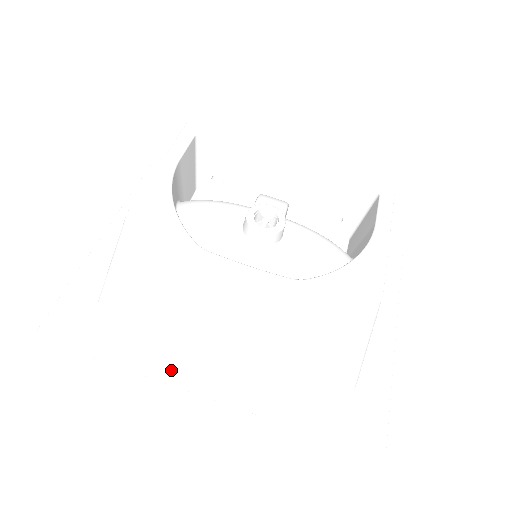
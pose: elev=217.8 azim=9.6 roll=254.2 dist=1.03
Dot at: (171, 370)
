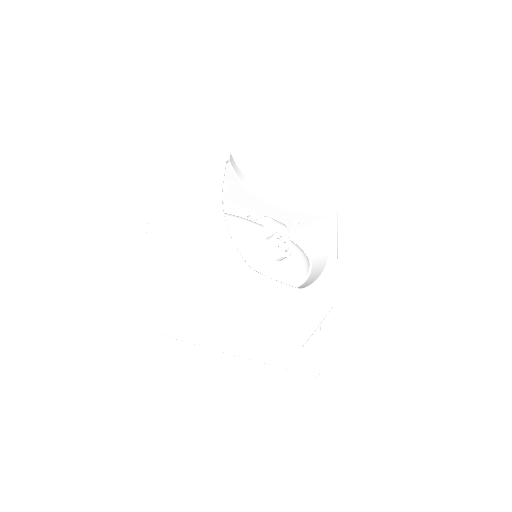
Dot at: (216, 341)
